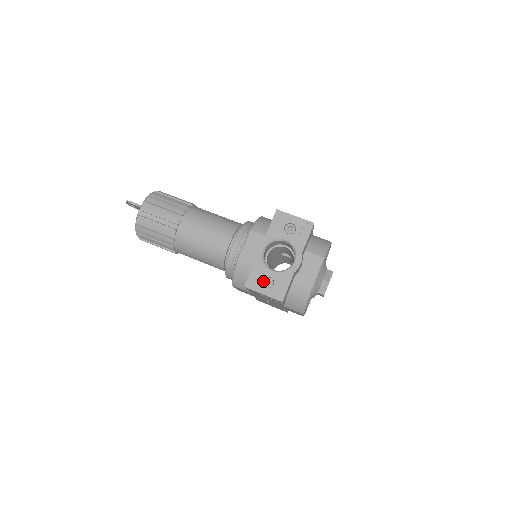
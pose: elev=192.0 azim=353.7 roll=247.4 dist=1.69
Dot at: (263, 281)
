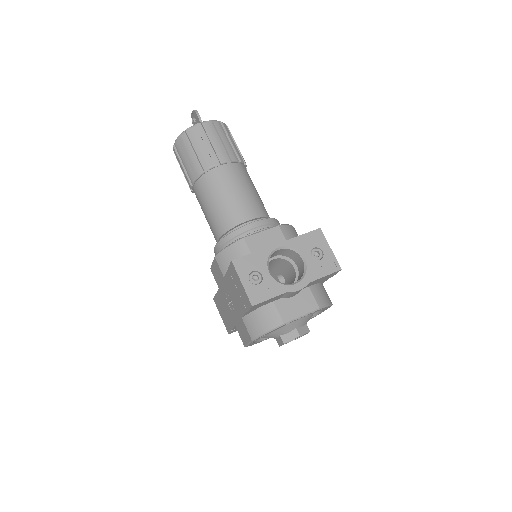
Dot at: (253, 272)
